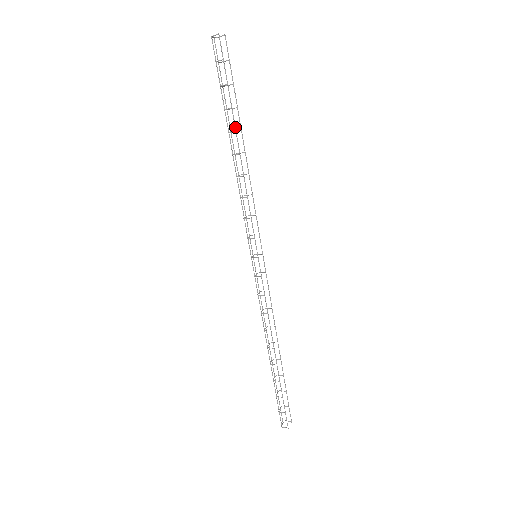
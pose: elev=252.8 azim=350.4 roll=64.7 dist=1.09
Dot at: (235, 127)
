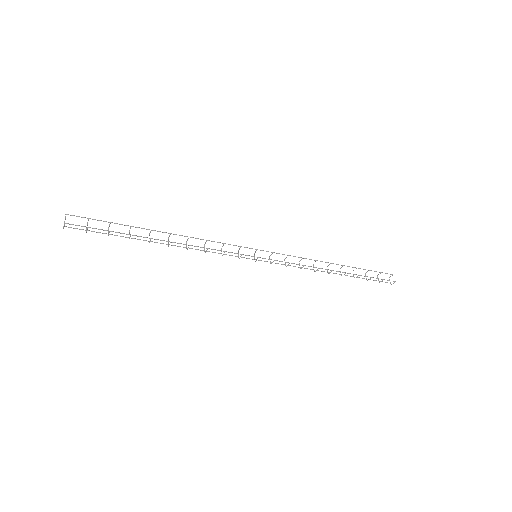
Dot at: occluded
